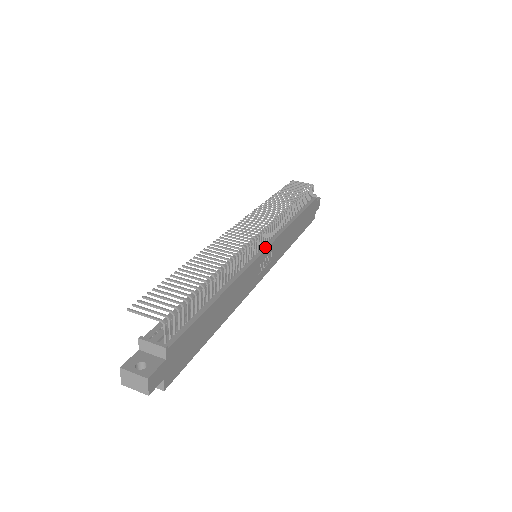
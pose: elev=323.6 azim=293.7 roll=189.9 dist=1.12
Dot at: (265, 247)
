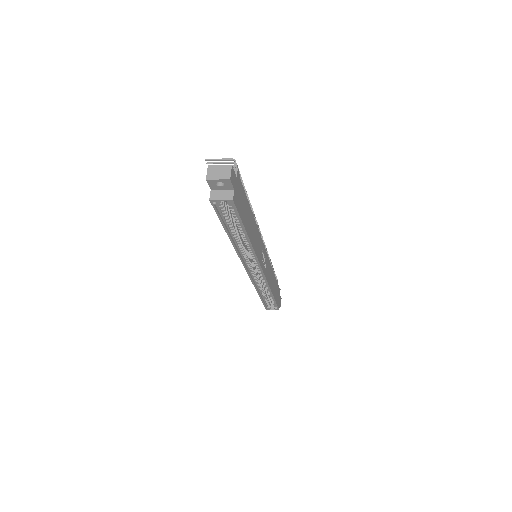
Dot at: occluded
